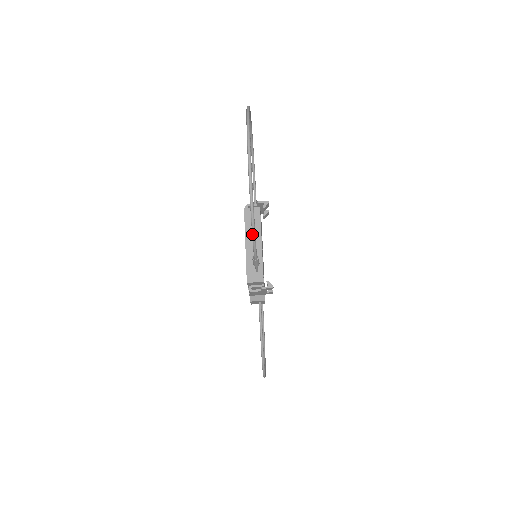
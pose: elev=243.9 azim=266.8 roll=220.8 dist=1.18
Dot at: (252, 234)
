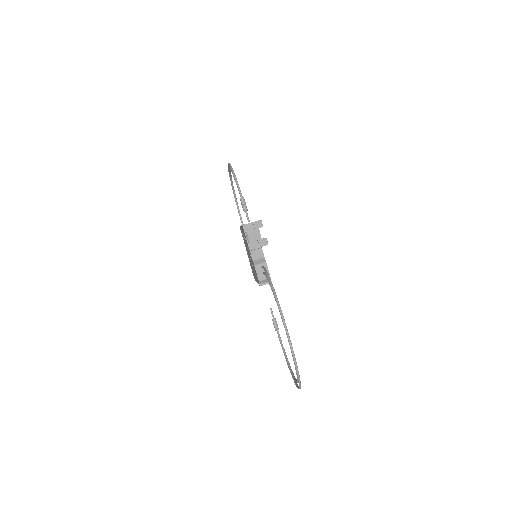
Dot at: (235, 179)
